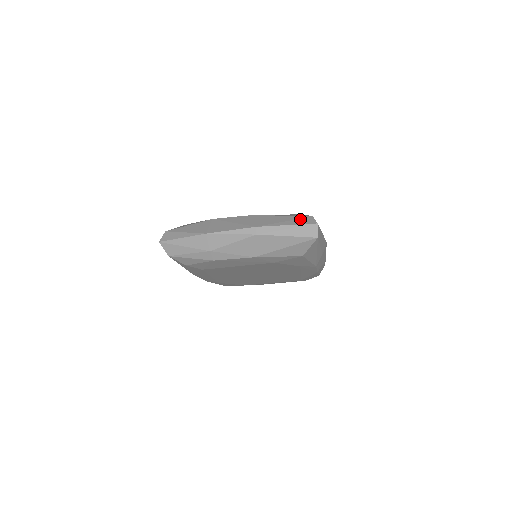
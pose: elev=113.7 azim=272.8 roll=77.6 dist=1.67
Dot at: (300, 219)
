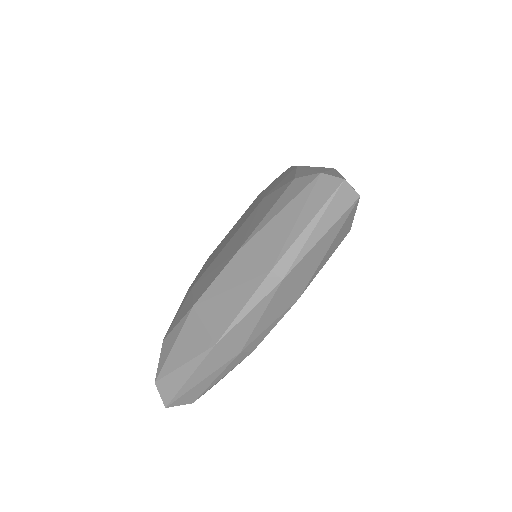
Dot at: (311, 196)
